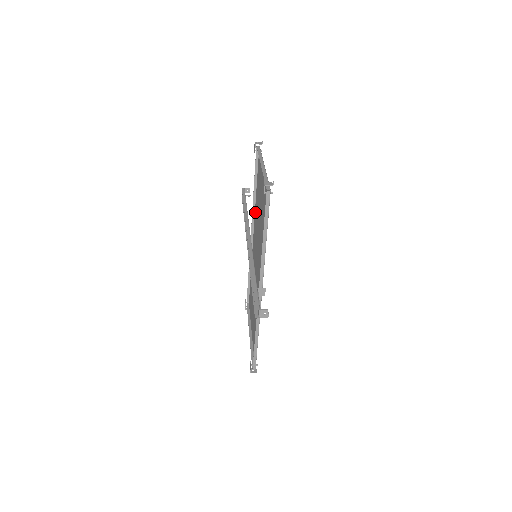
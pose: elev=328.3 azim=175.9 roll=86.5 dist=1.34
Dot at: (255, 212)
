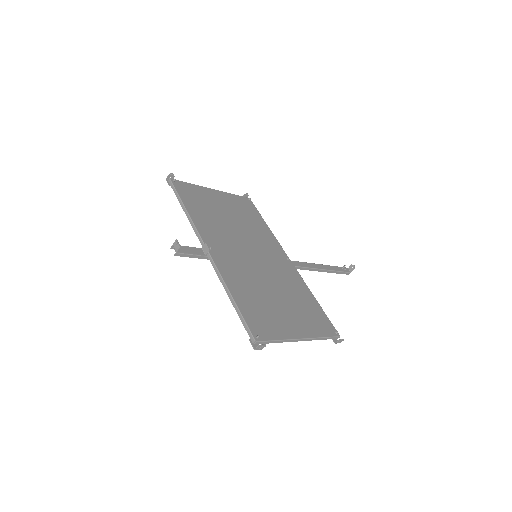
Dot at: (273, 240)
